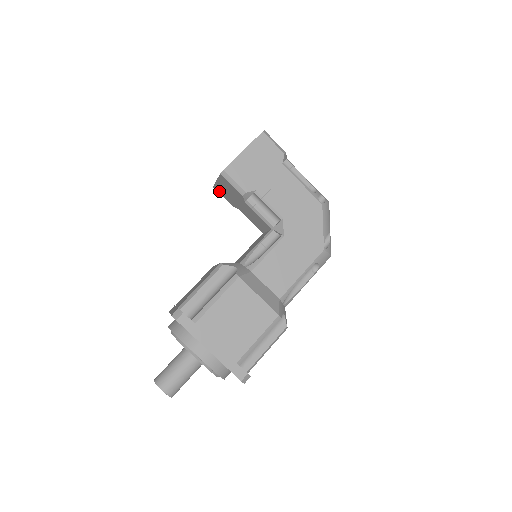
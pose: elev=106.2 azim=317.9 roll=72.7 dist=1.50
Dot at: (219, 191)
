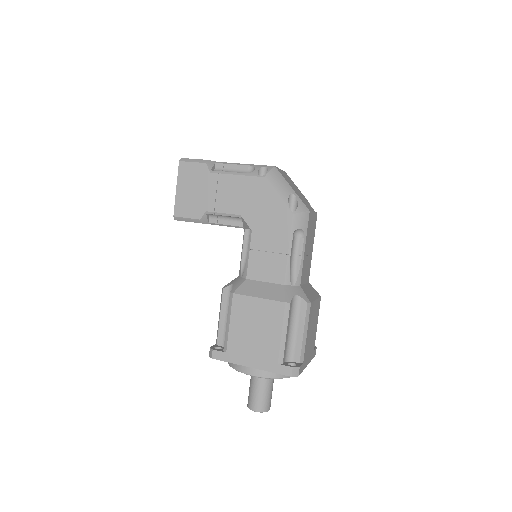
Dot at: occluded
